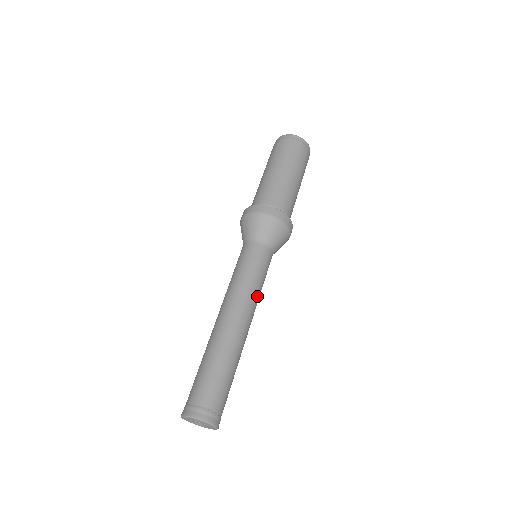
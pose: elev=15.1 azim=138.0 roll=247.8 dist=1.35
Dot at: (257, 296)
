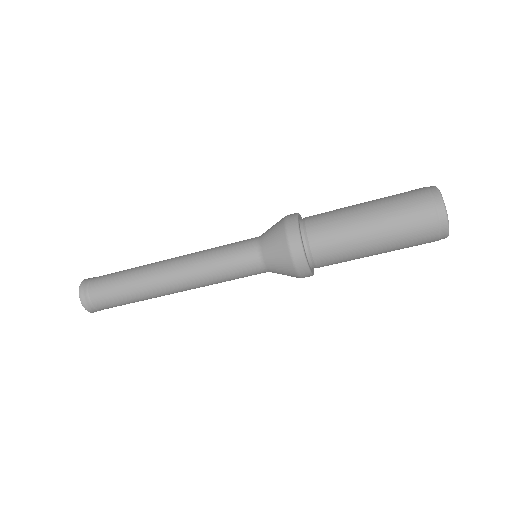
Dot at: (209, 283)
